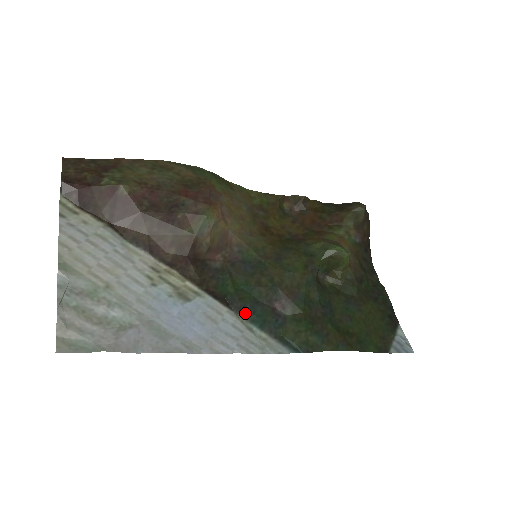
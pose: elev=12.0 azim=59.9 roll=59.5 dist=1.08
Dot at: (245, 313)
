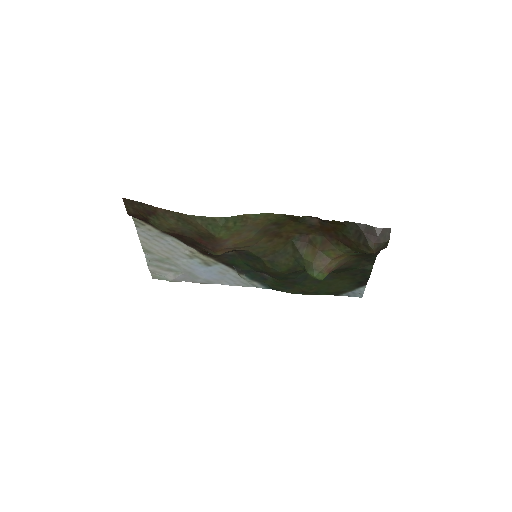
Dot at: (243, 272)
